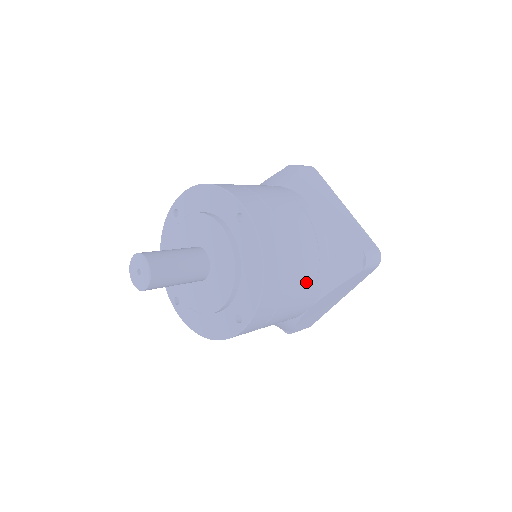
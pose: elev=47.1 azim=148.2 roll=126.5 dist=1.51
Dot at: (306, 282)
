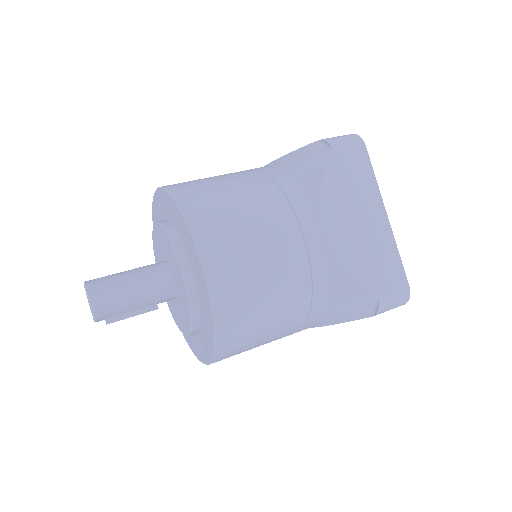
Dot at: (262, 196)
